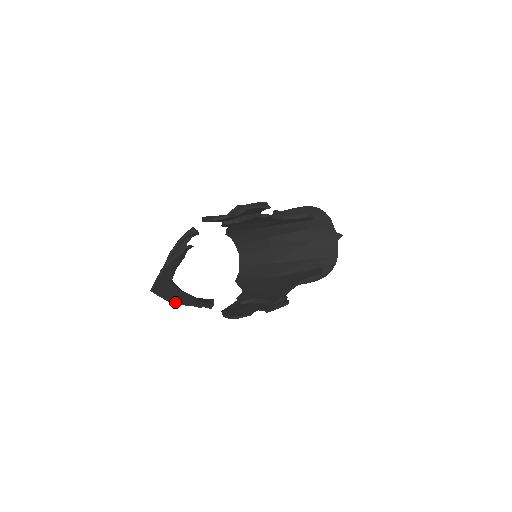
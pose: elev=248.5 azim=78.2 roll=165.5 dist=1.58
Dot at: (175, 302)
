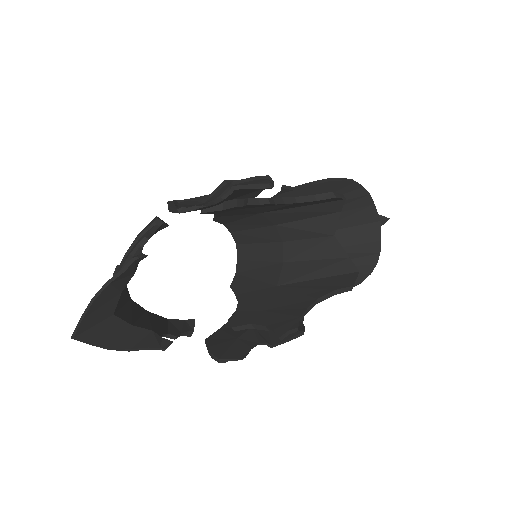
Dot at: (118, 349)
